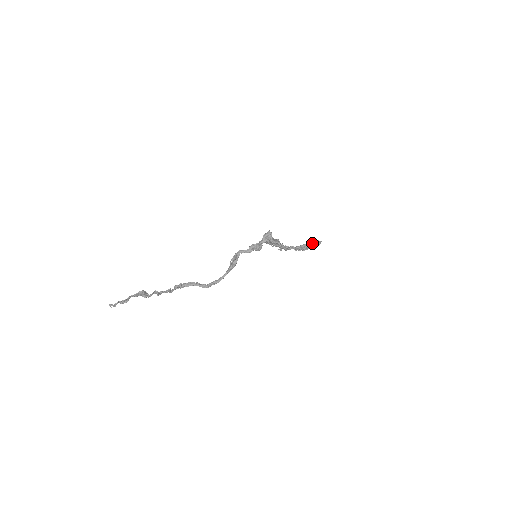
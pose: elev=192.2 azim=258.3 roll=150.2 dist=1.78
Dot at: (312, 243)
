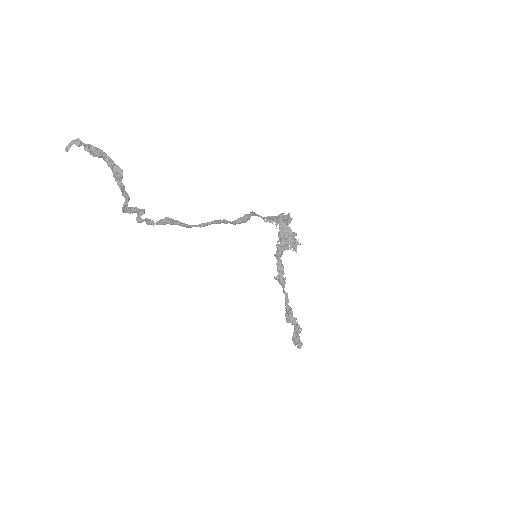
Dot at: (298, 326)
